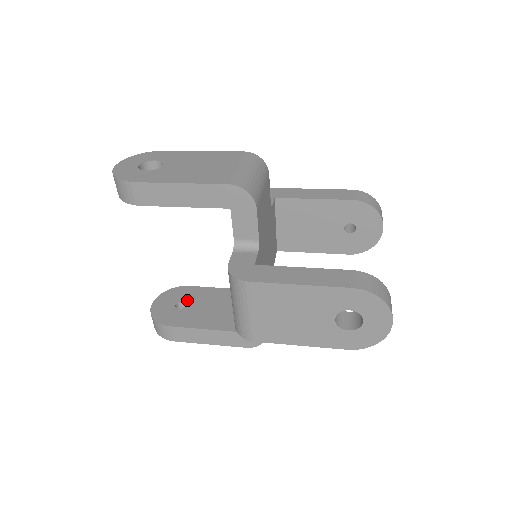
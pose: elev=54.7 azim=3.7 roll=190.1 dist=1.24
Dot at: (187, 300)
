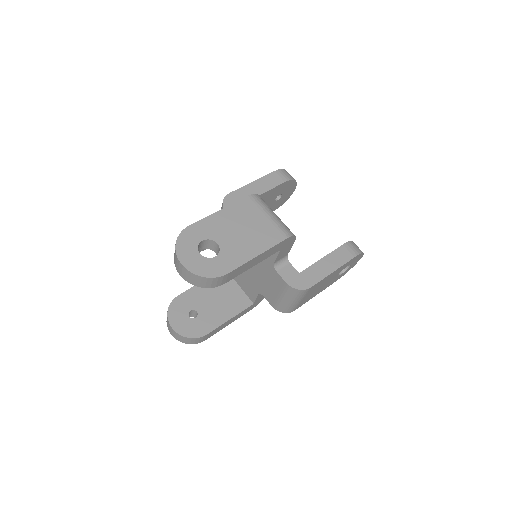
Dot at: (192, 307)
